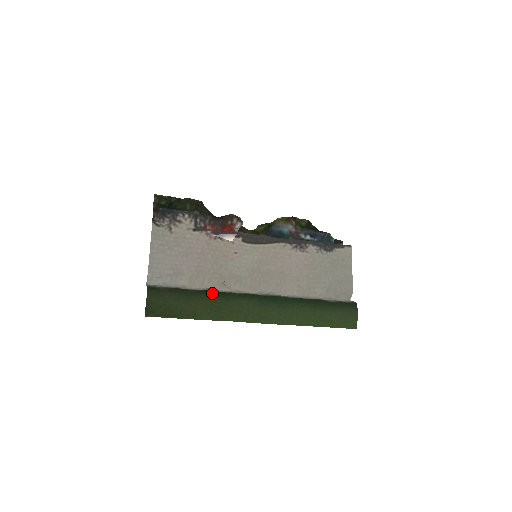
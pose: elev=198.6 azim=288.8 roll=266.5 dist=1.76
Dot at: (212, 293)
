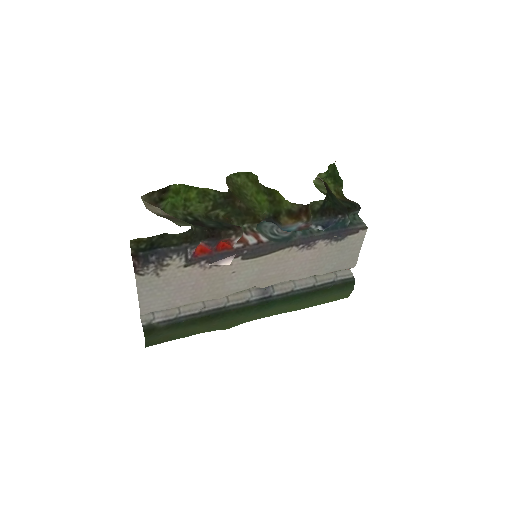
Dot at: (210, 319)
